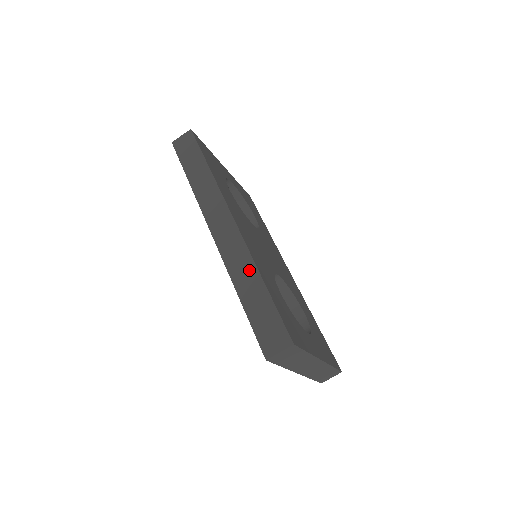
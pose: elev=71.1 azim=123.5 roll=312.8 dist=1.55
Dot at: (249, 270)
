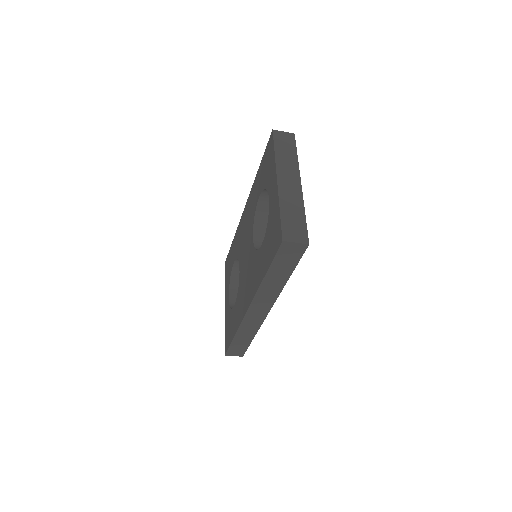
Dot at: (251, 333)
